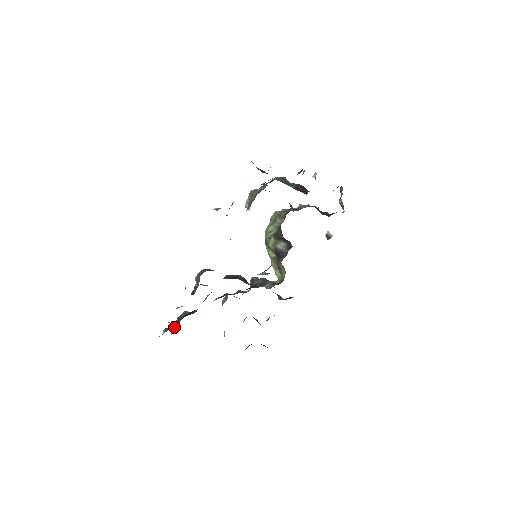
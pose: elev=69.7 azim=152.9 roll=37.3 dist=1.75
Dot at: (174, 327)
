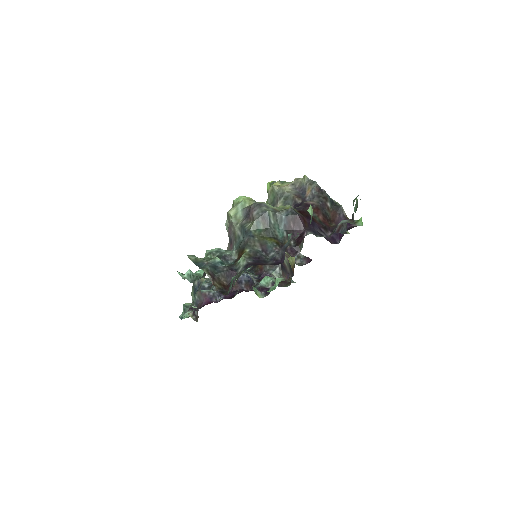
Dot at: (192, 296)
